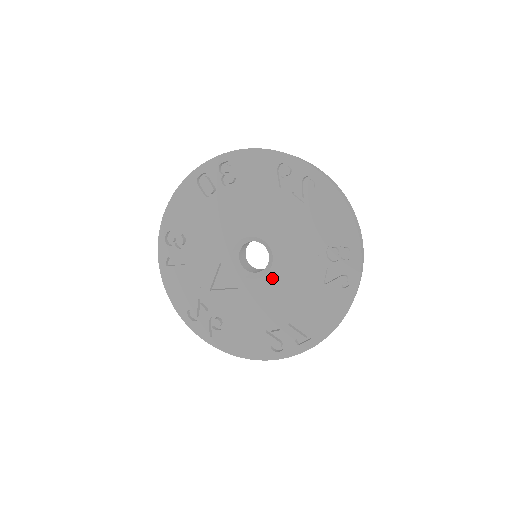
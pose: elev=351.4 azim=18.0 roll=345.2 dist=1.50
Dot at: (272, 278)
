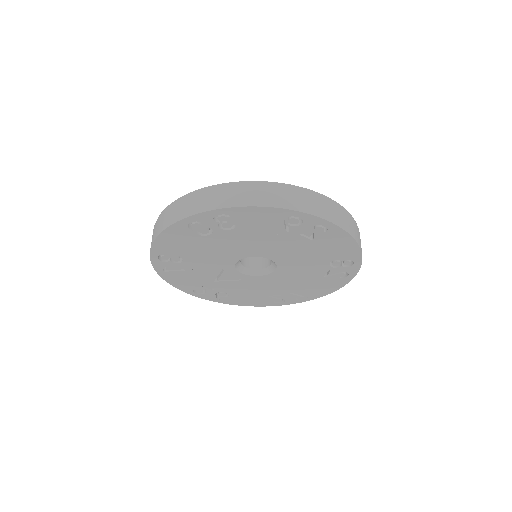
Dot at: (276, 275)
